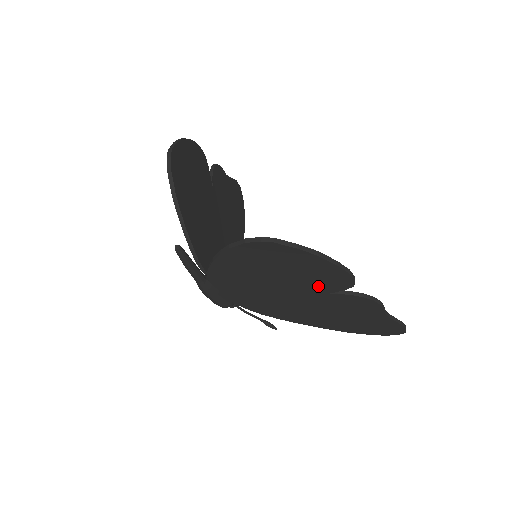
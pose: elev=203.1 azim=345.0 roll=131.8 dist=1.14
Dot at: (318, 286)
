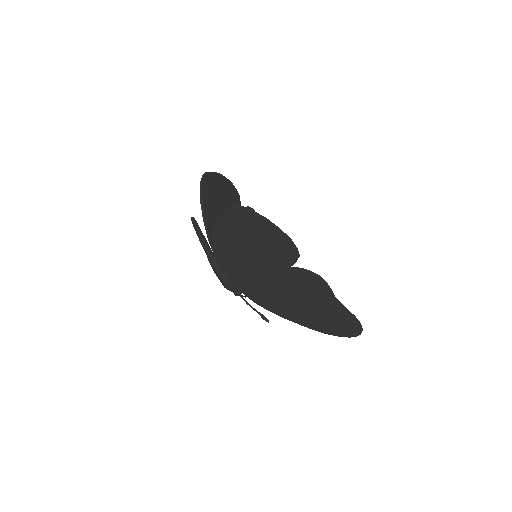
Dot at: (278, 259)
